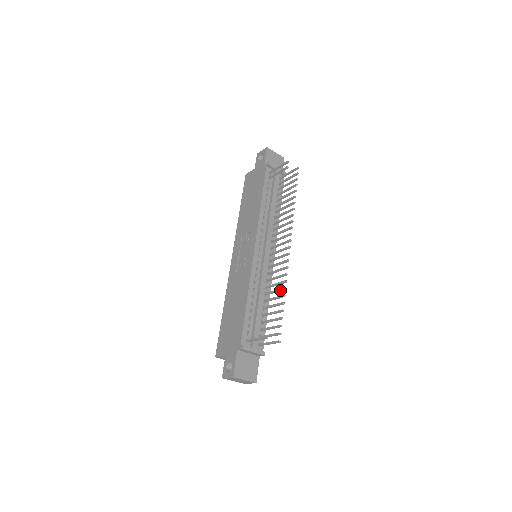
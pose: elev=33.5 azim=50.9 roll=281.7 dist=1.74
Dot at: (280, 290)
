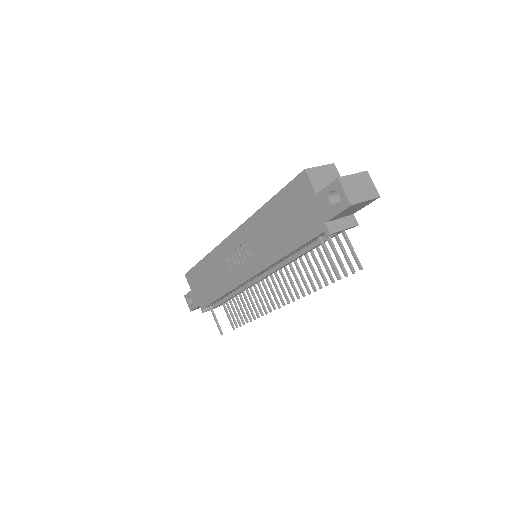
Dot at: occluded
